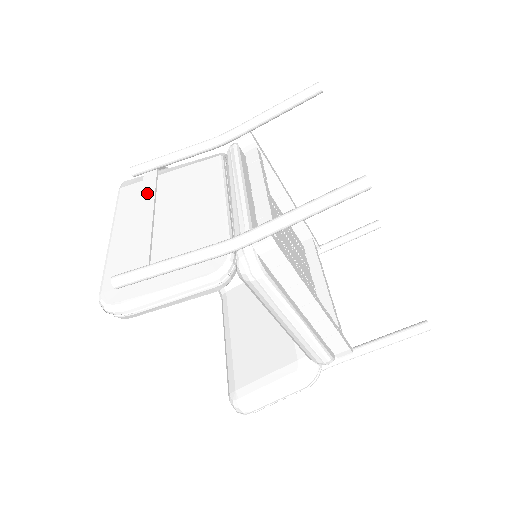
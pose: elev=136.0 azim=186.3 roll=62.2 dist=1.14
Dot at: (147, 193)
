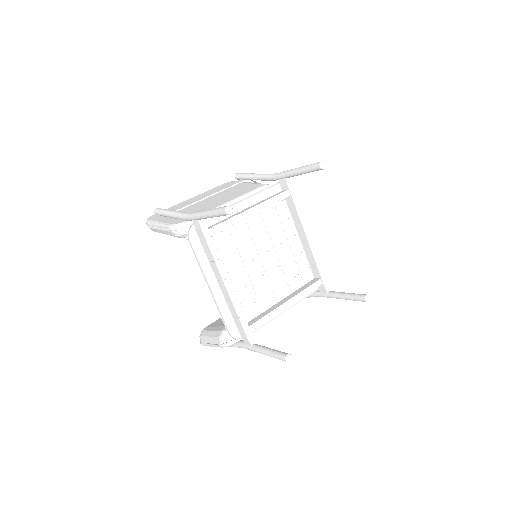
Dot at: (224, 187)
